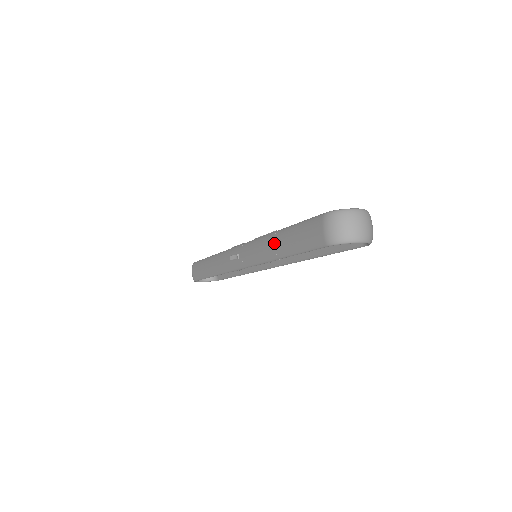
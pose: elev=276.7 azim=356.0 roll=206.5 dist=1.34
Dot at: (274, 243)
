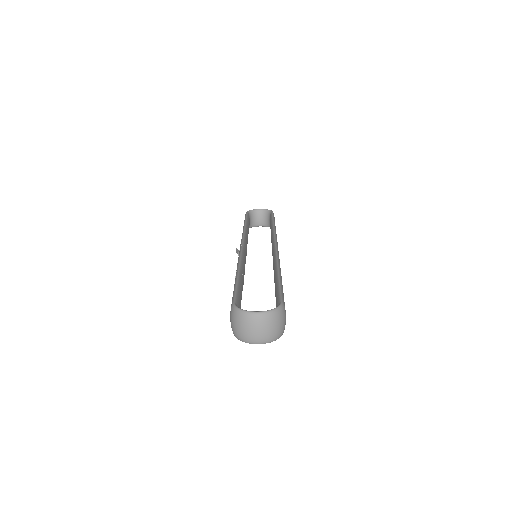
Dot at: occluded
